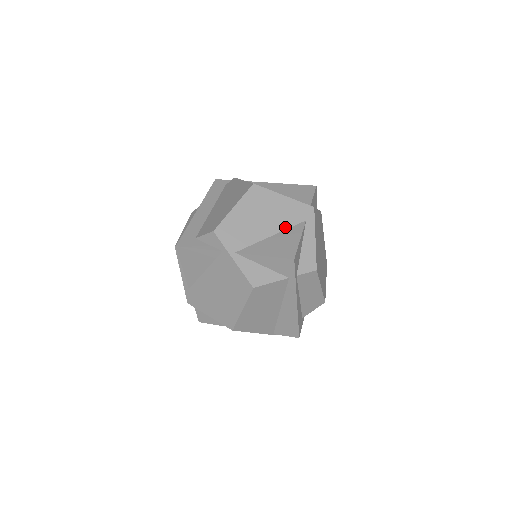
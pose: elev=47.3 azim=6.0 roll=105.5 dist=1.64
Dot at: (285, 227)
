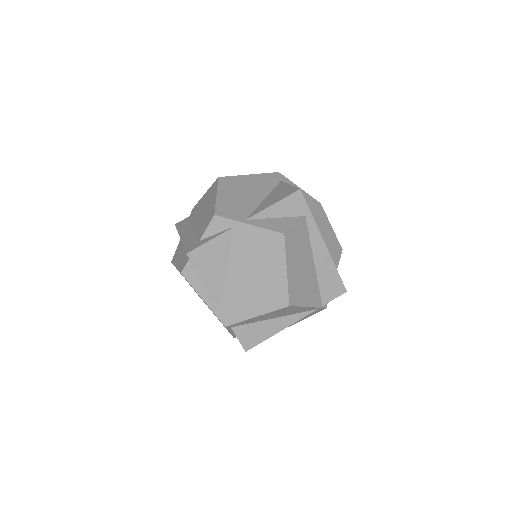
Dot at: (269, 190)
